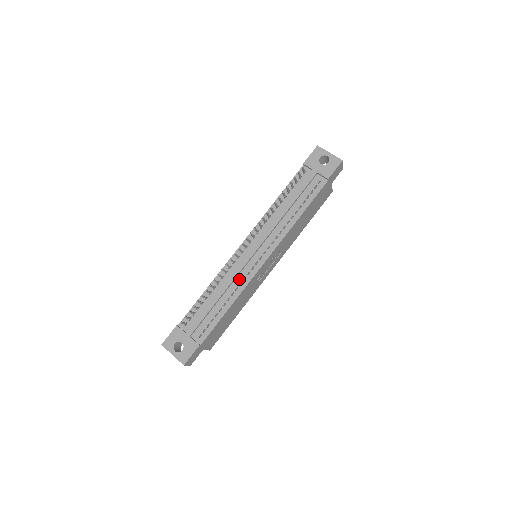
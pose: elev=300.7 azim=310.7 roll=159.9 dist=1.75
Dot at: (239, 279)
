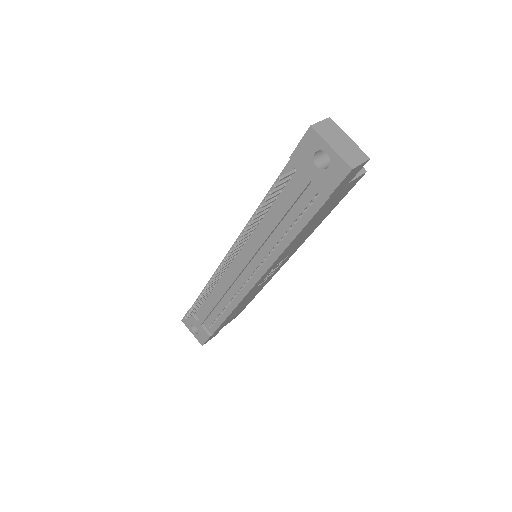
Dot at: (233, 290)
